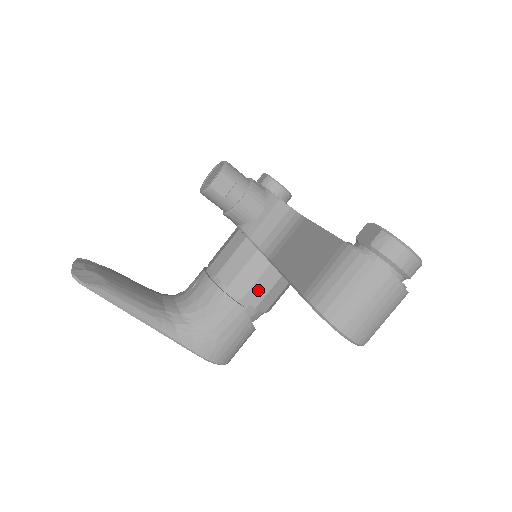
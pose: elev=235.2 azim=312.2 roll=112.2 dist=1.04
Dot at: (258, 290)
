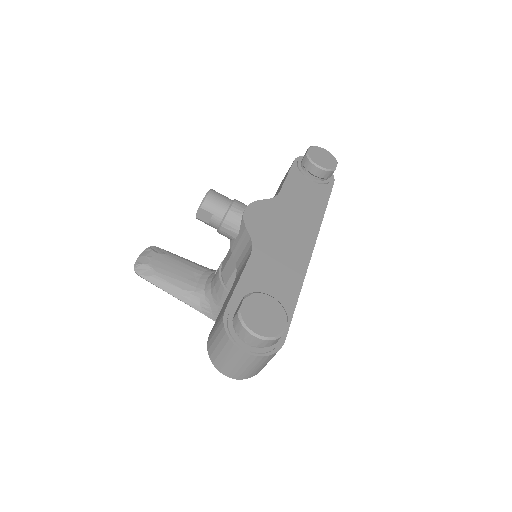
Dot at: occluded
